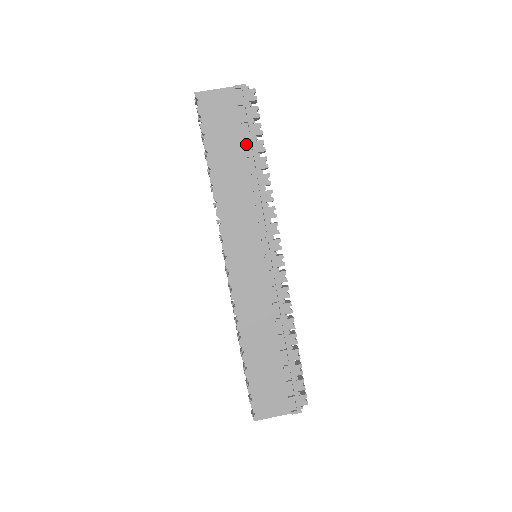
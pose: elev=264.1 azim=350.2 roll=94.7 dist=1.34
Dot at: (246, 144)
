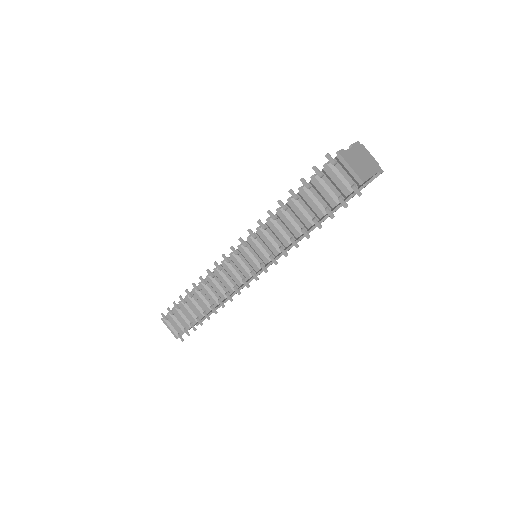
Dot at: (336, 207)
